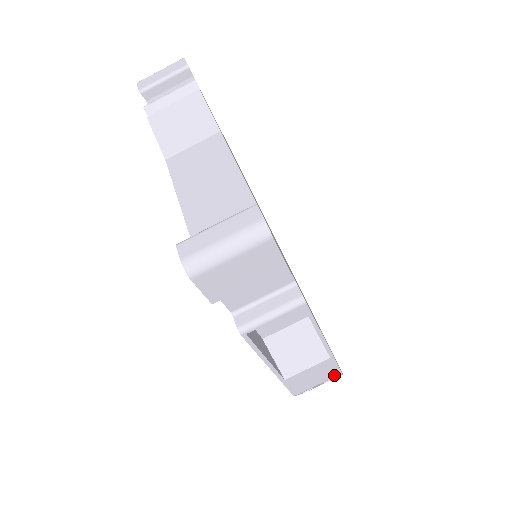
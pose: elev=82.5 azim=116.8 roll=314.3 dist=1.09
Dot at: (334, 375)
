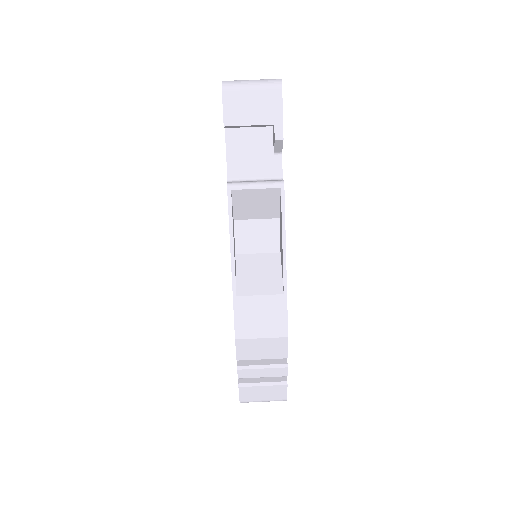
Dot at: (280, 334)
